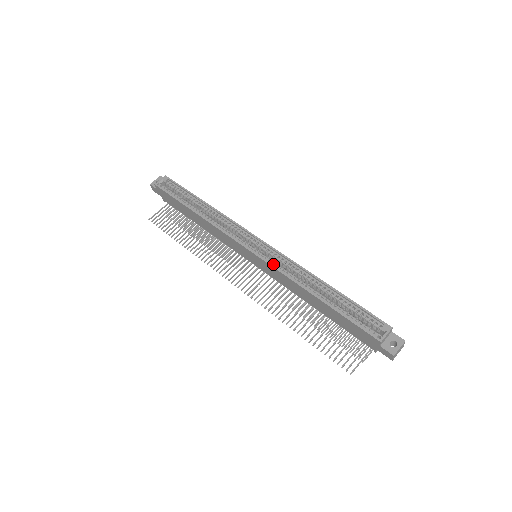
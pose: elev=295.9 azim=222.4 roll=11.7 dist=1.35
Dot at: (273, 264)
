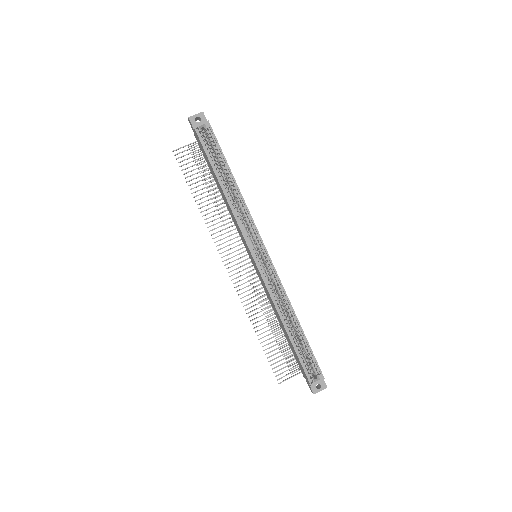
Dot at: (267, 281)
